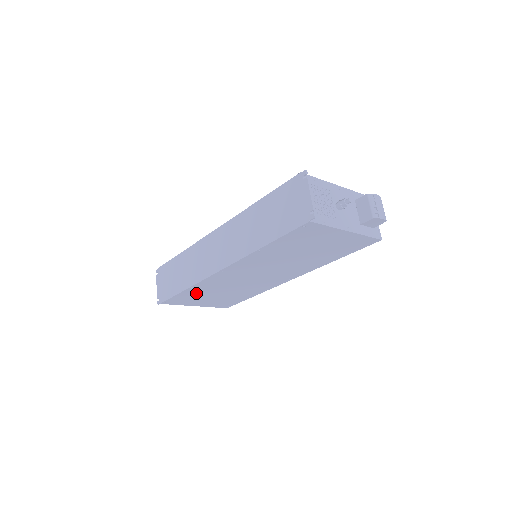
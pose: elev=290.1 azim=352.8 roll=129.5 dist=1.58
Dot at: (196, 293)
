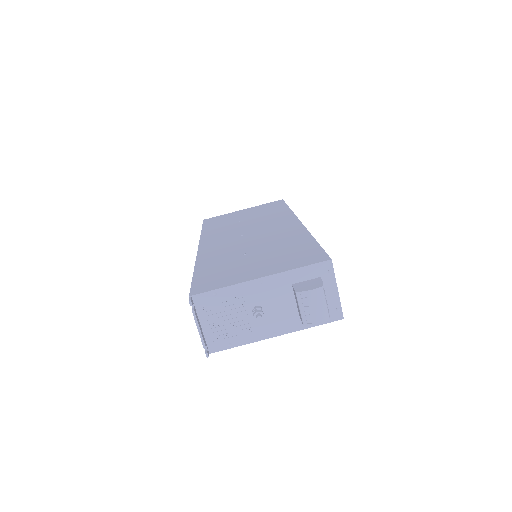
Dot at: occluded
